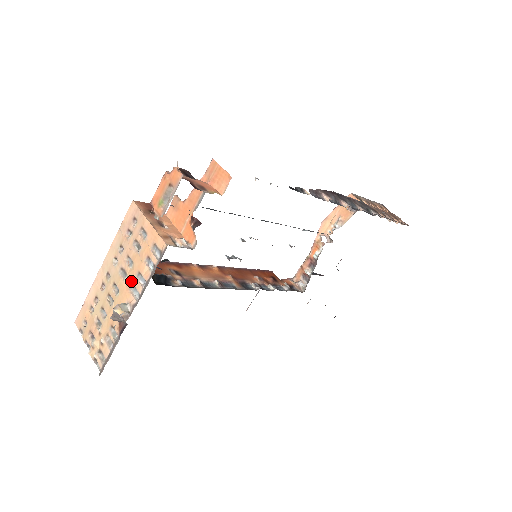
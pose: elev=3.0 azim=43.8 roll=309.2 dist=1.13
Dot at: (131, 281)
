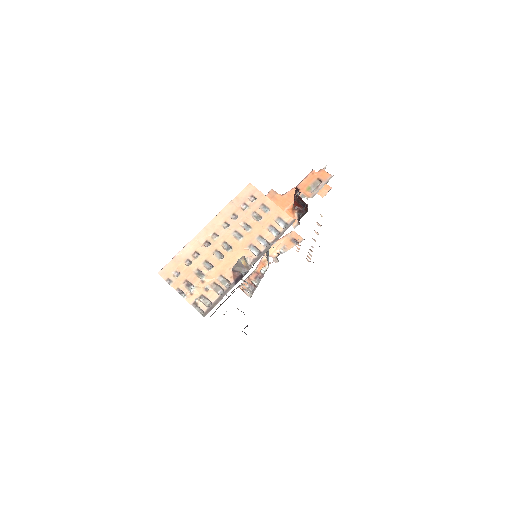
Dot at: (250, 241)
